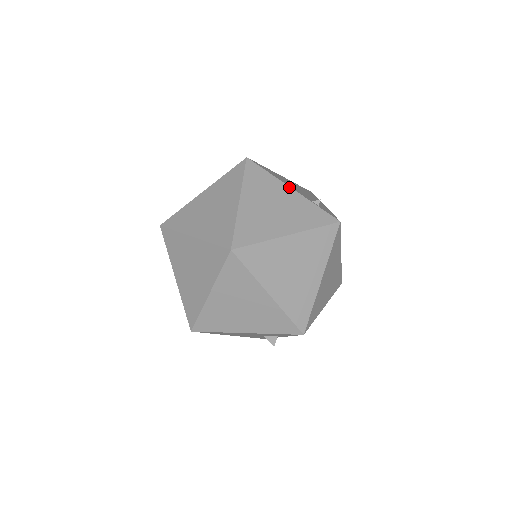
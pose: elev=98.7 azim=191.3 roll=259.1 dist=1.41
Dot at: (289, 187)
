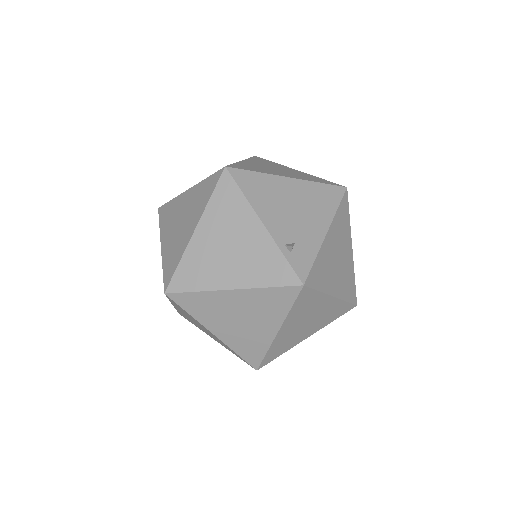
Dot at: (260, 221)
